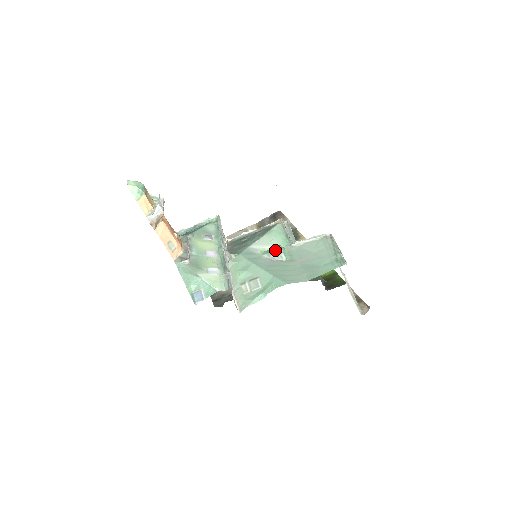
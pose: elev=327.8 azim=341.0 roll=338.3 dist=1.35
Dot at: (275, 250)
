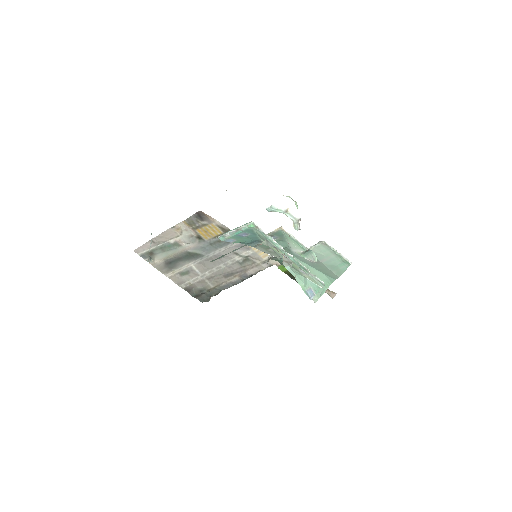
Dot at: (310, 254)
